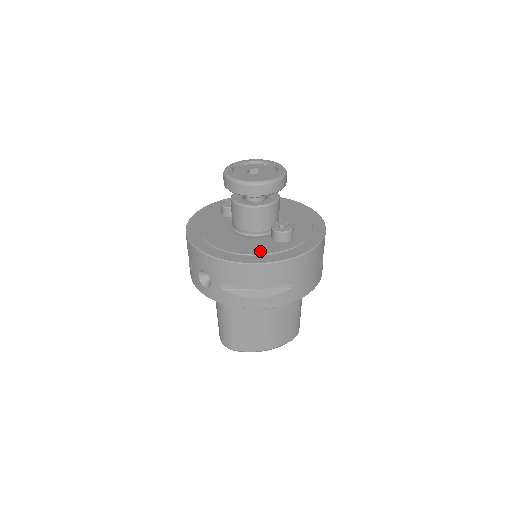
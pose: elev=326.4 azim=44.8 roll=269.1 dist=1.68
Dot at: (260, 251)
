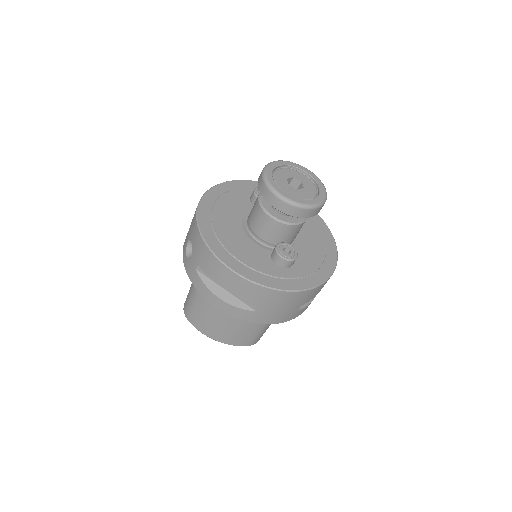
Dot at: (248, 261)
